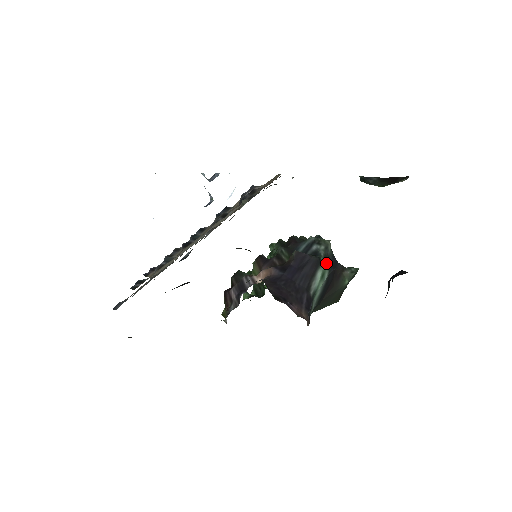
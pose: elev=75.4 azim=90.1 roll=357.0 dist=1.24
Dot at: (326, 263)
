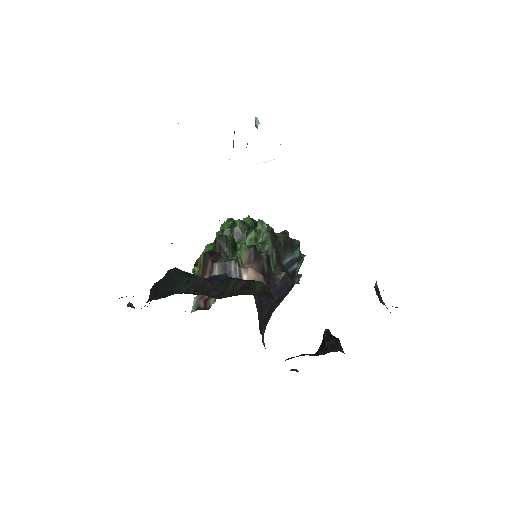
Dot at: occluded
